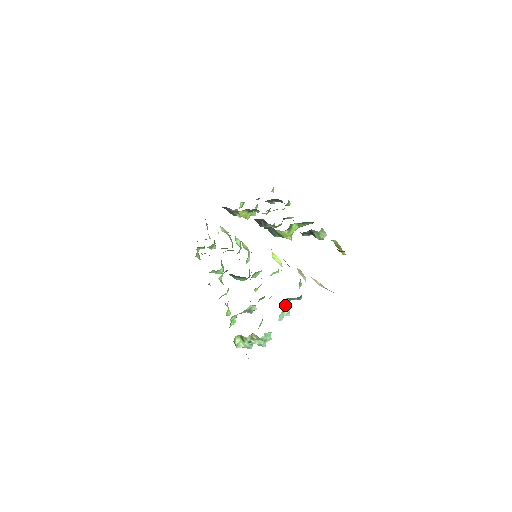
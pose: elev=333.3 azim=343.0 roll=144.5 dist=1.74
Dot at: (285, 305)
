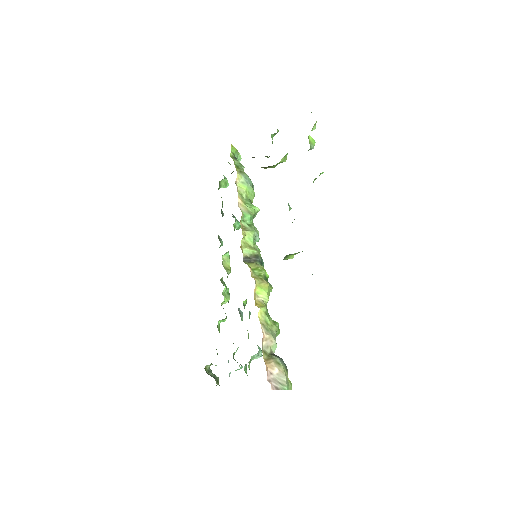
Dot at: (252, 358)
